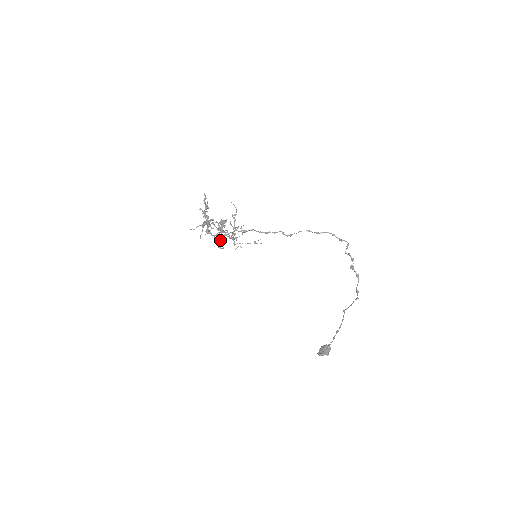
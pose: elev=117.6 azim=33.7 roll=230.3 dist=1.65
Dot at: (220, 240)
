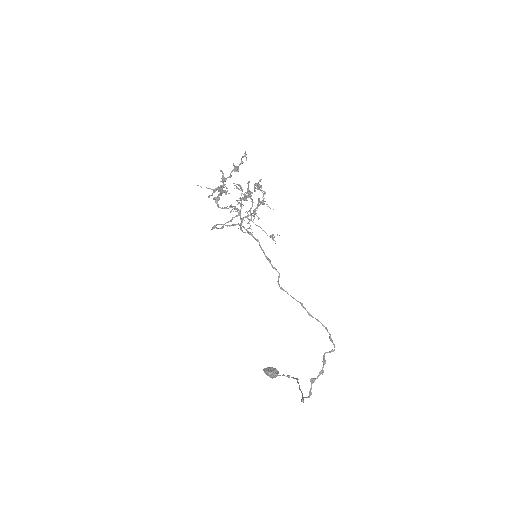
Dot at: (216, 224)
